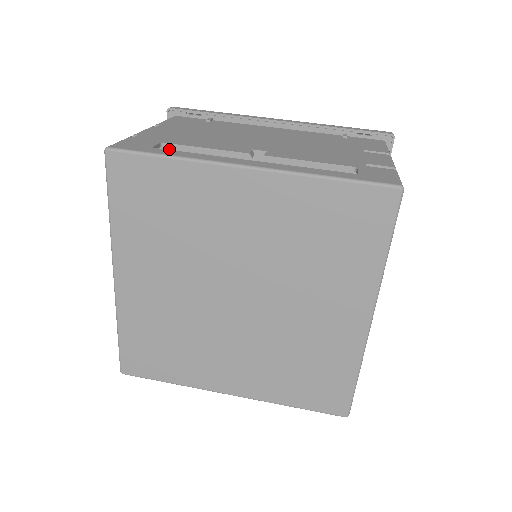
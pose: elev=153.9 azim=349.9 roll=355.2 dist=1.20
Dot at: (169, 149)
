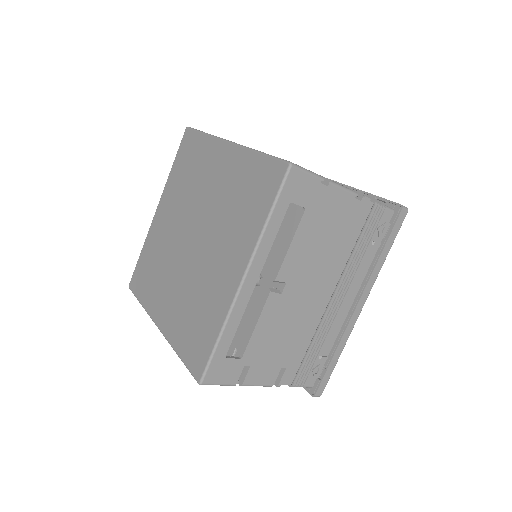
Dot at: occluded
